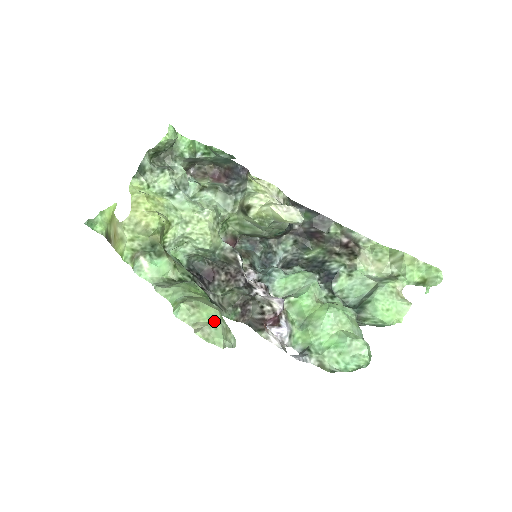
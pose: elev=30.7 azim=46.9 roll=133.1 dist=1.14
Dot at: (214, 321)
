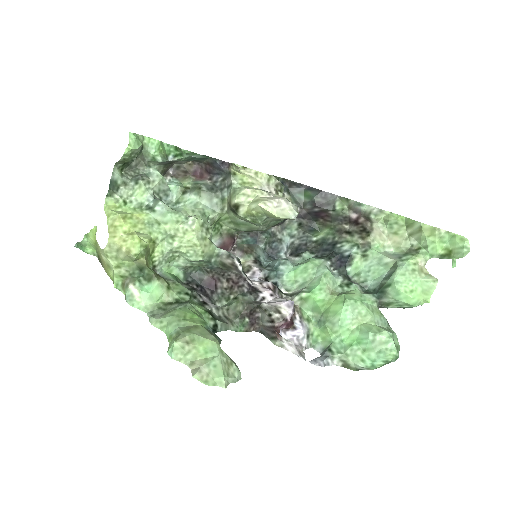
Dot at: (212, 356)
